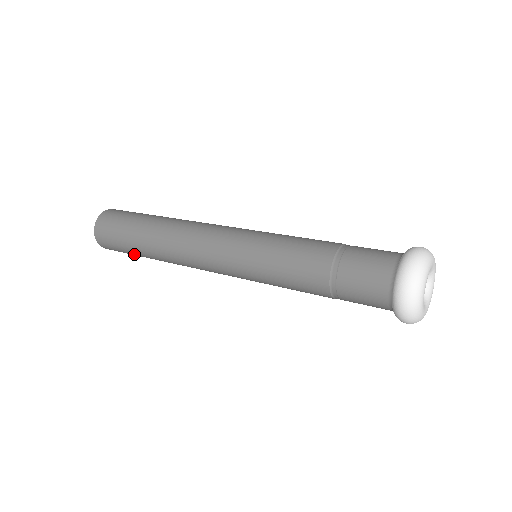
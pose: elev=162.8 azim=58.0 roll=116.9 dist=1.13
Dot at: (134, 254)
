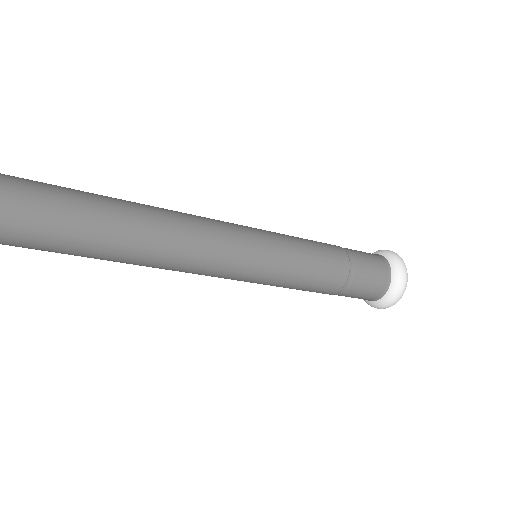
Dot at: (76, 229)
